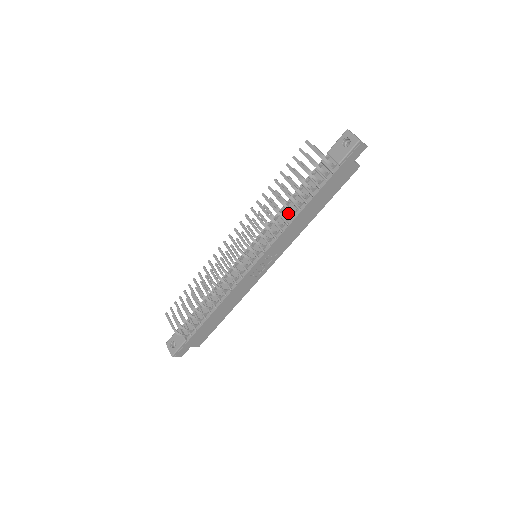
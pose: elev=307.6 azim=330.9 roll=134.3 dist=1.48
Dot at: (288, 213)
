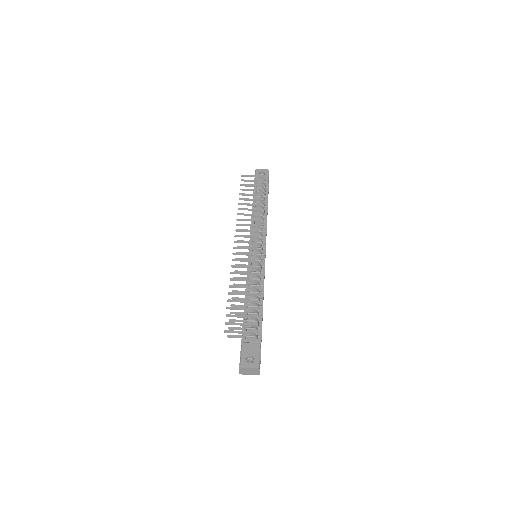
Dot at: (259, 217)
